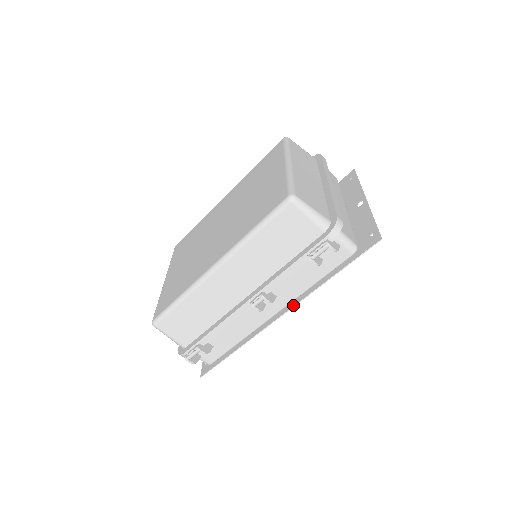
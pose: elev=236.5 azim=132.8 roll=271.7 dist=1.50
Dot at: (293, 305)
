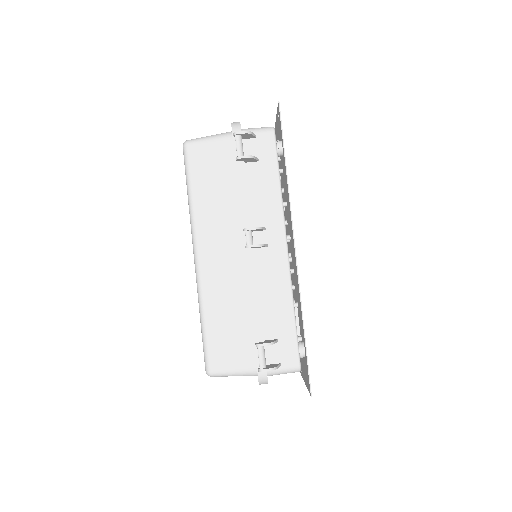
Dot at: (291, 225)
